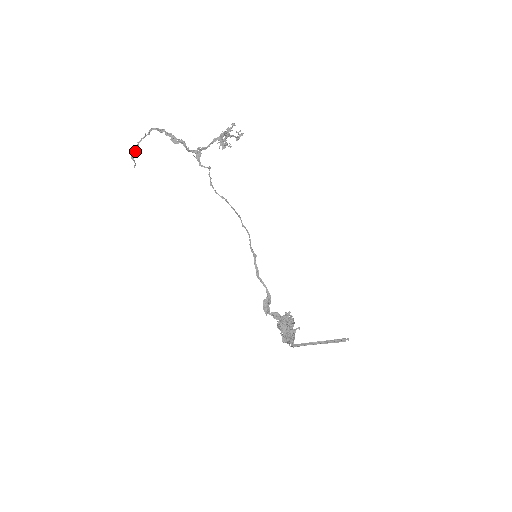
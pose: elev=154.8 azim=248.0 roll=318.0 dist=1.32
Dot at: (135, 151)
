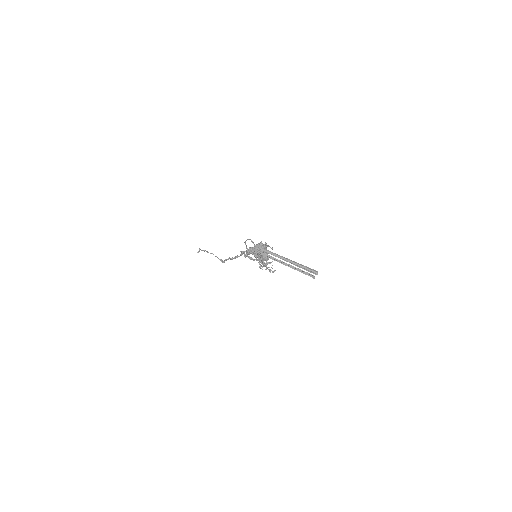
Dot at: (203, 250)
